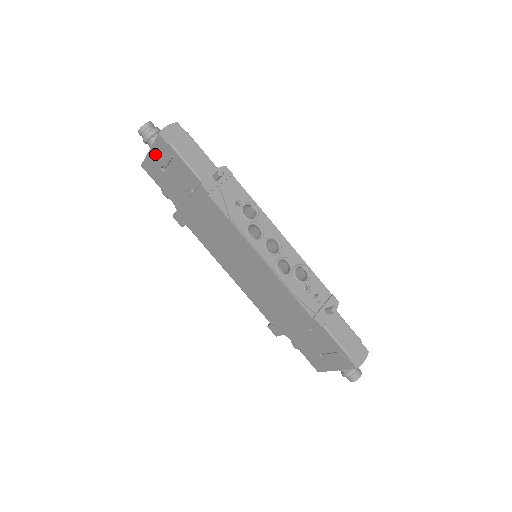
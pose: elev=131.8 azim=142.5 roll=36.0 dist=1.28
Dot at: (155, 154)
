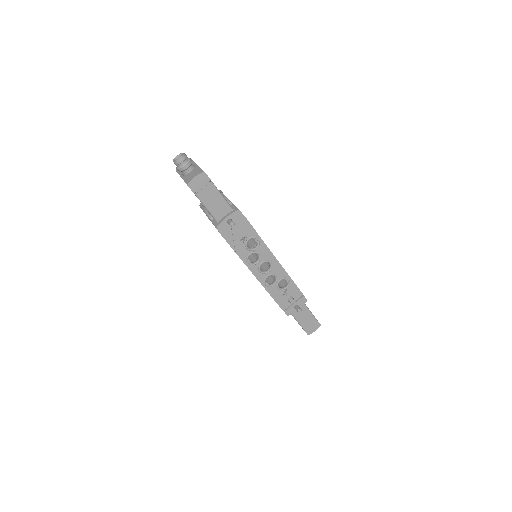
Dot at: occluded
